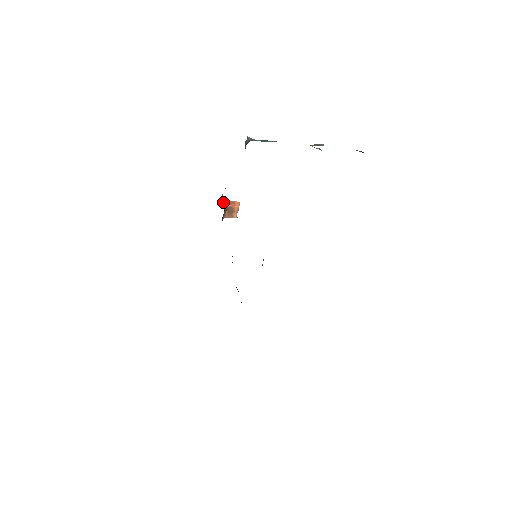
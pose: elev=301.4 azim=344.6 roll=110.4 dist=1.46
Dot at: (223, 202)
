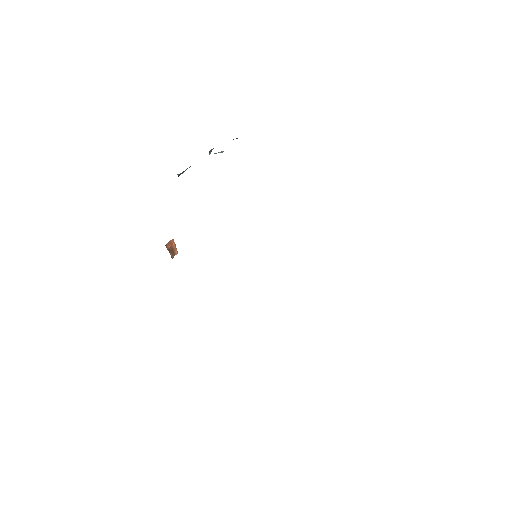
Dot at: occluded
